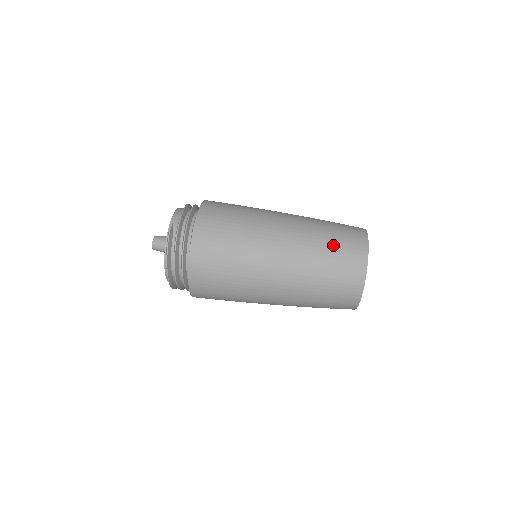
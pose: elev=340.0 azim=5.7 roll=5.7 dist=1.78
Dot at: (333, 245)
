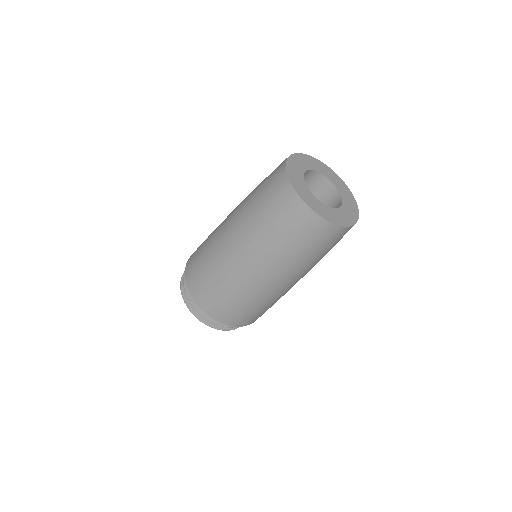
Dot at: occluded
